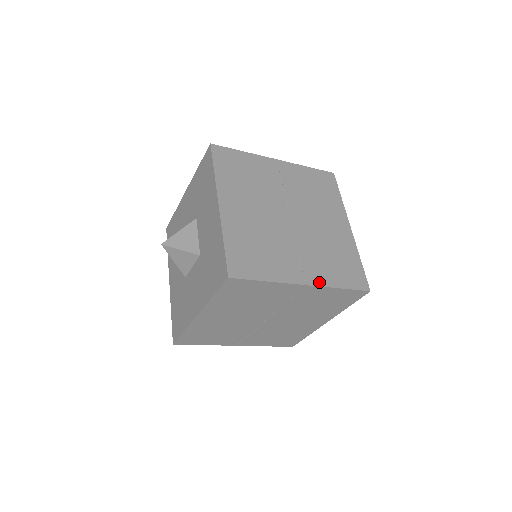
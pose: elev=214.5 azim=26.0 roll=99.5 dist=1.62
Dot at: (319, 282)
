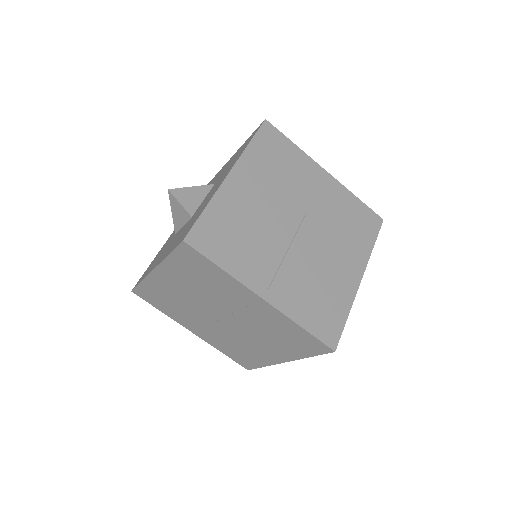
Dot at: (281, 306)
